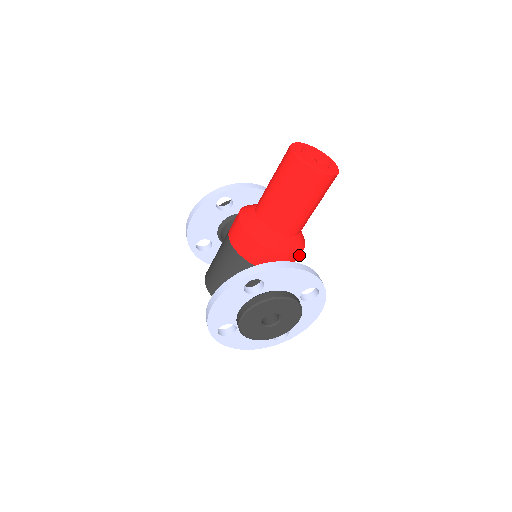
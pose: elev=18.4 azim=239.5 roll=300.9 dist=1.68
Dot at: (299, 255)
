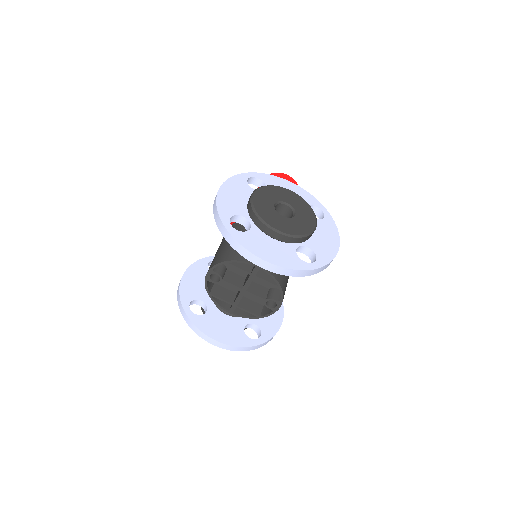
Dot at: occluded
